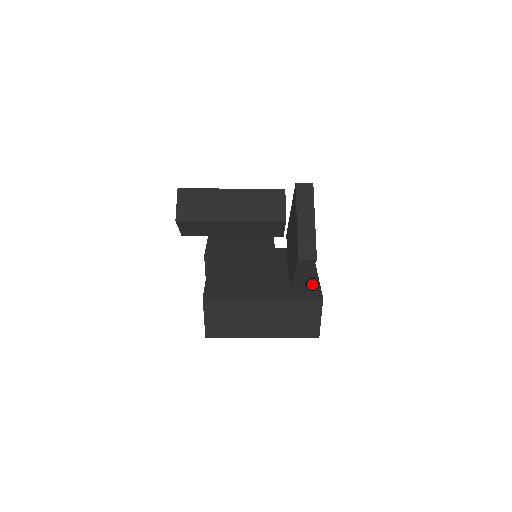
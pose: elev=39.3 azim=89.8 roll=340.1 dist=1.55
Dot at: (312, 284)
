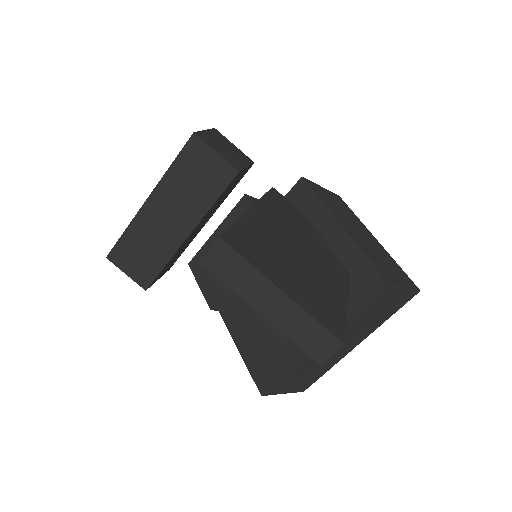
Dot at: (353, 261)
